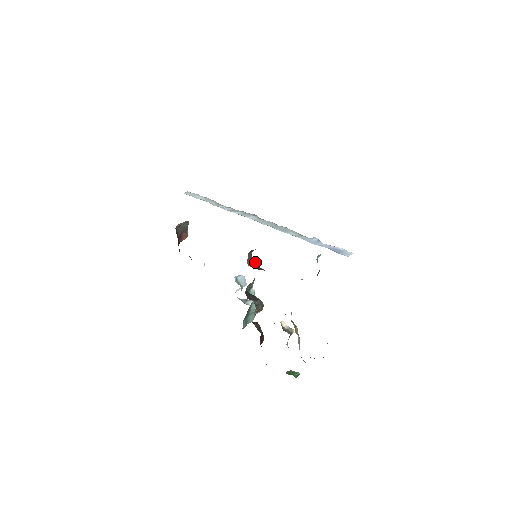
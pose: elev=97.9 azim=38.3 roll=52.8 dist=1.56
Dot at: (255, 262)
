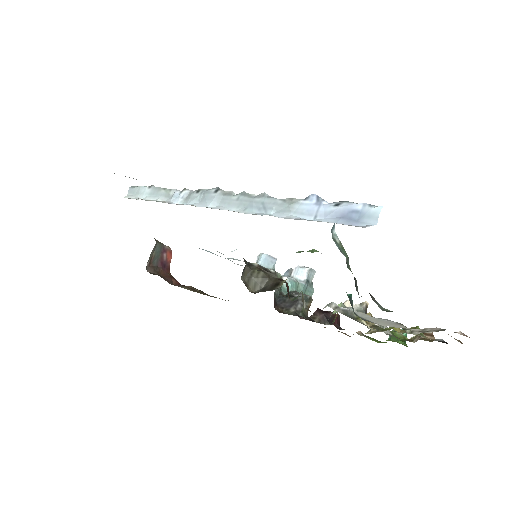
Dot at: (259, 276)
